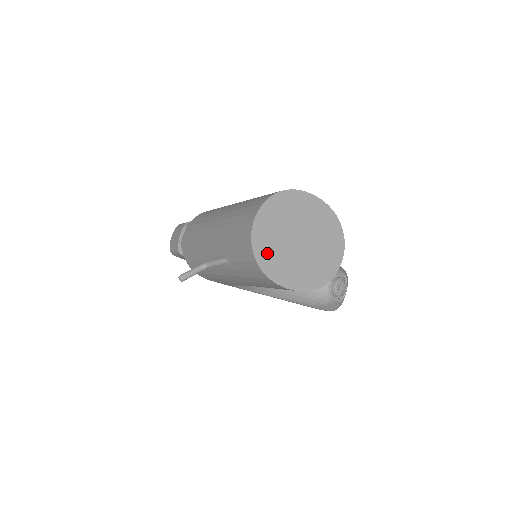
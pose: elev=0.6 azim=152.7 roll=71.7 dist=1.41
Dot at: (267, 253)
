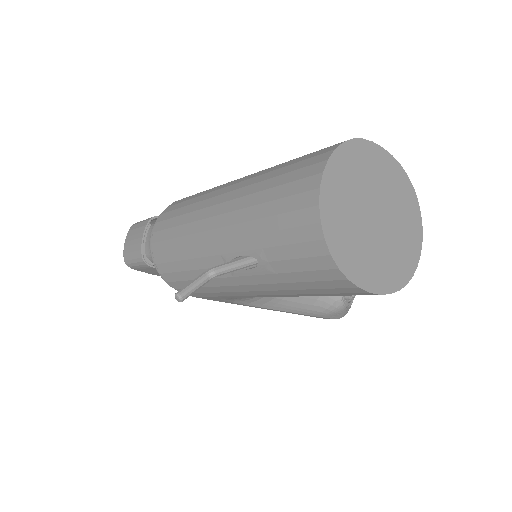
Dot at: (341, 239)
